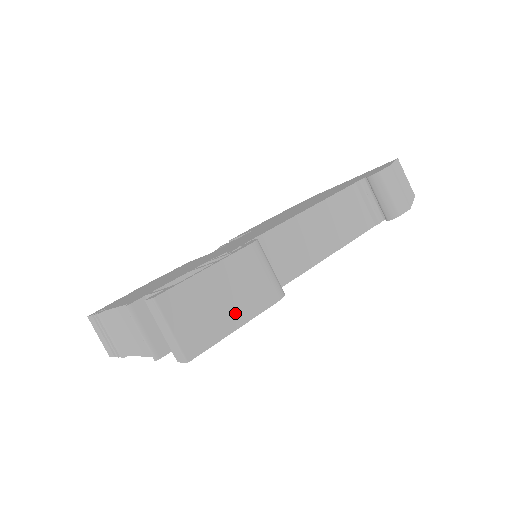
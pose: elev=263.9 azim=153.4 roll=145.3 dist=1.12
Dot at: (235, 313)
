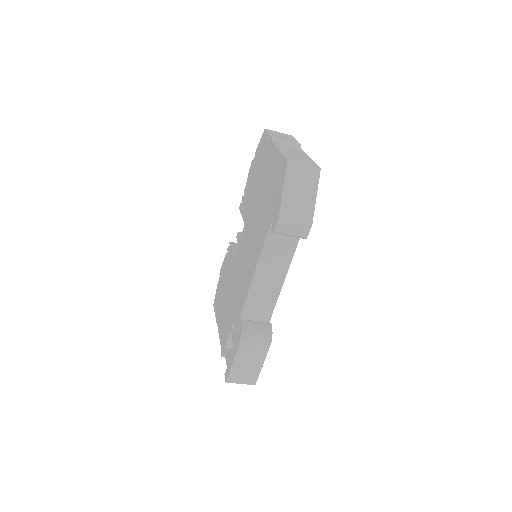
Dot at: (257, 362)
